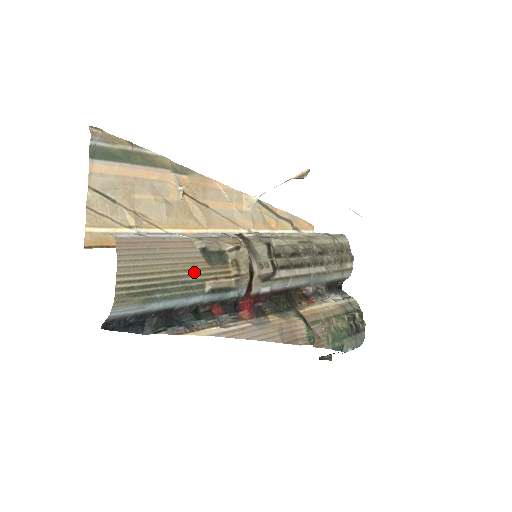
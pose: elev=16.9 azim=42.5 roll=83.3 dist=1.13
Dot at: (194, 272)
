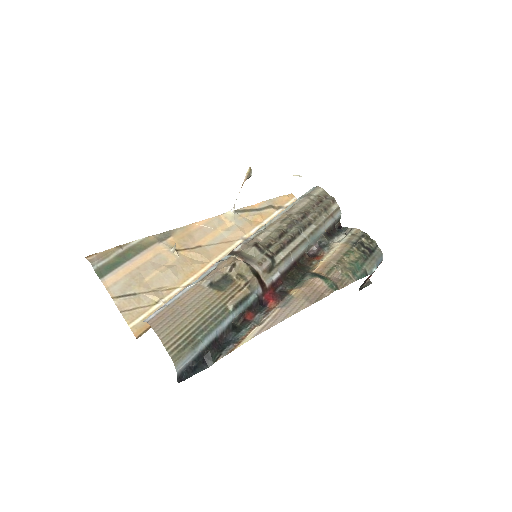
Dot at: (214, 304)
